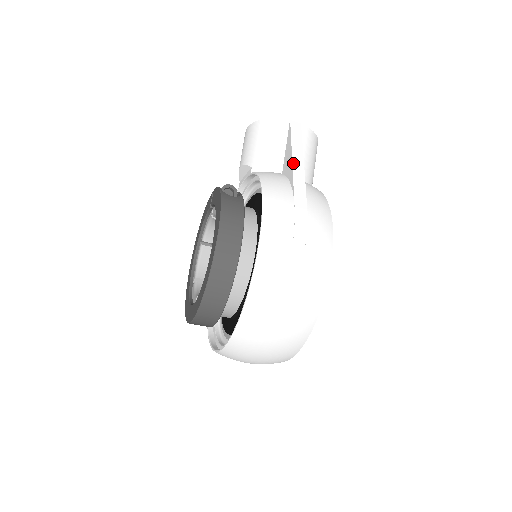
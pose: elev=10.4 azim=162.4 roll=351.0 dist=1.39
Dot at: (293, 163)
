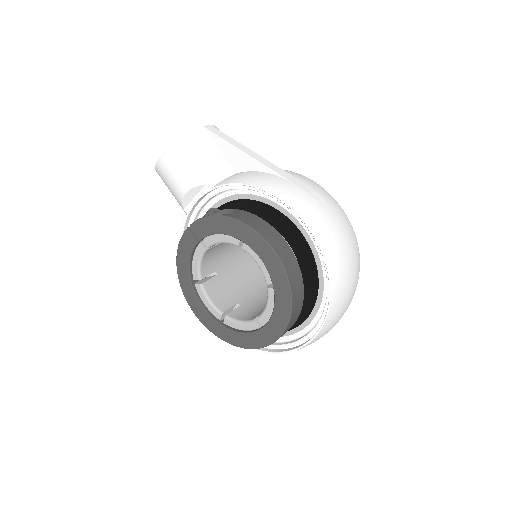
Dot at: (251, 156)
